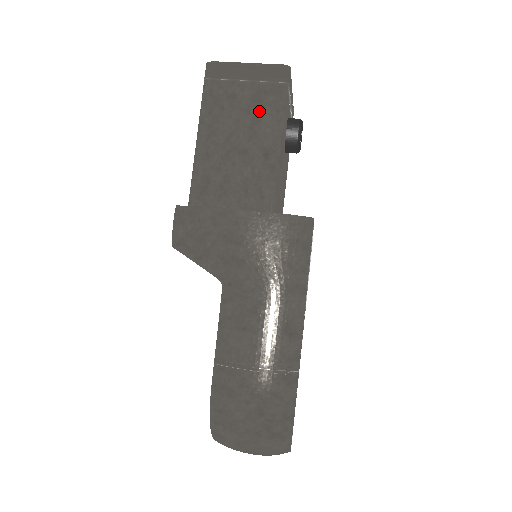
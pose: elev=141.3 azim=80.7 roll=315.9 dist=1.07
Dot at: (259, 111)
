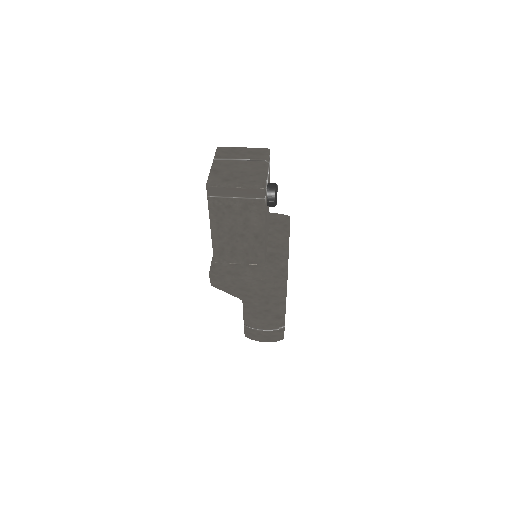
Dot at: (248, 215)
